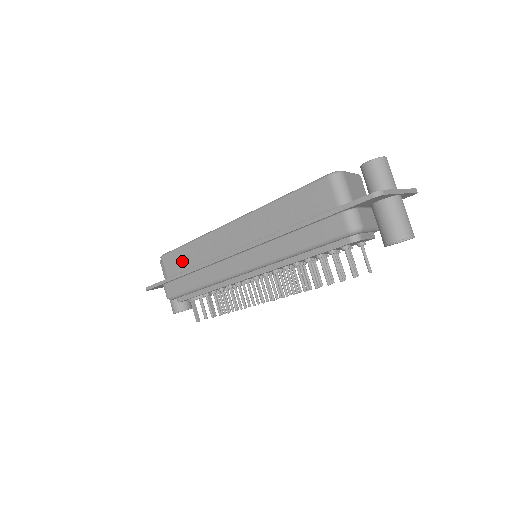
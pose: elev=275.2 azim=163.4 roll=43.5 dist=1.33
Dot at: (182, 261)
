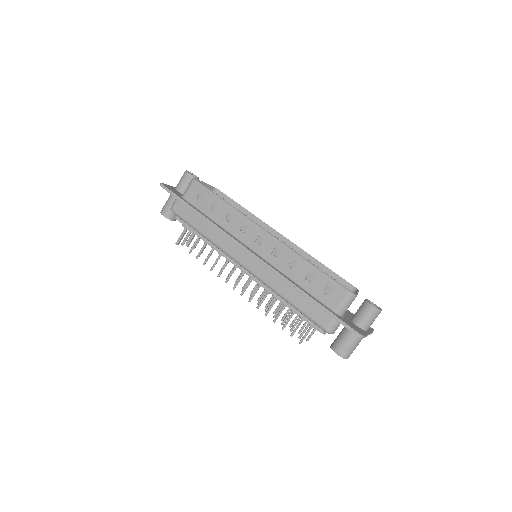
Dot at: (207, 204)
